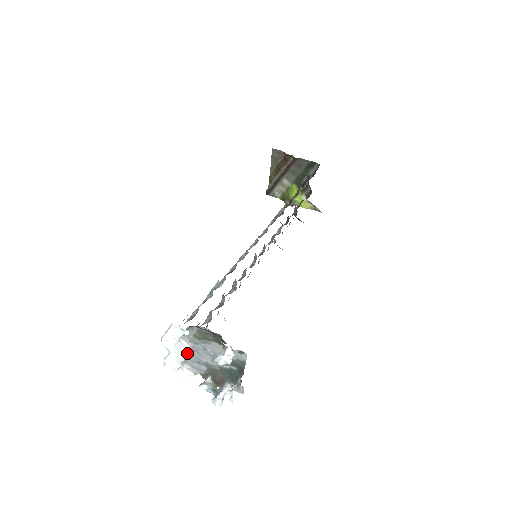
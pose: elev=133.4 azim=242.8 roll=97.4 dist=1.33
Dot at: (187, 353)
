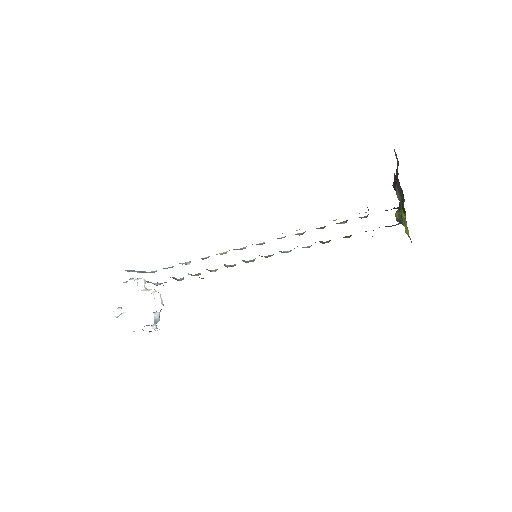
Dot at: occluded
